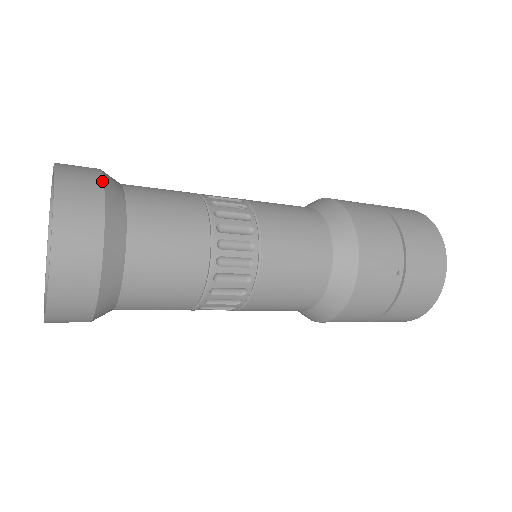
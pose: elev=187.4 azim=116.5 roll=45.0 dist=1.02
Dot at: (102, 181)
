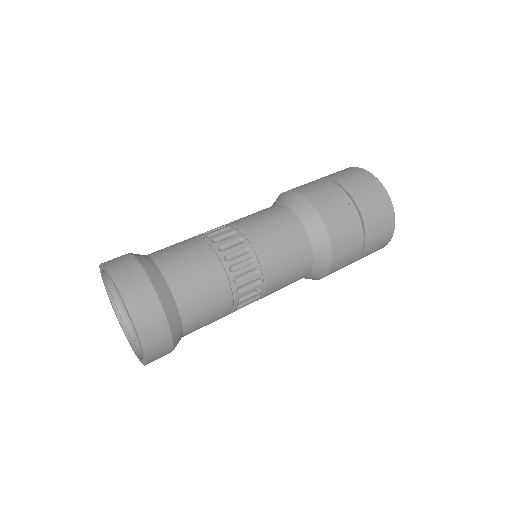
Dot at: (172, 342)
